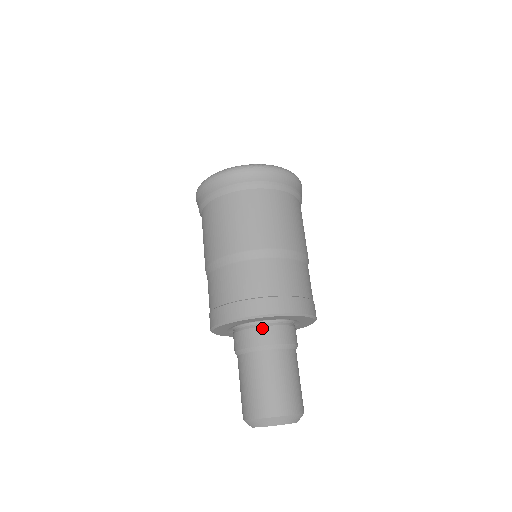
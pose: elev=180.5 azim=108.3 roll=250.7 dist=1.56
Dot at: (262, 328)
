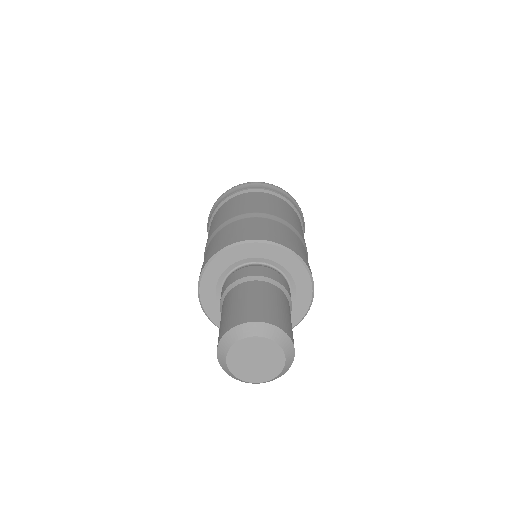
Dot at: (242, 269)
